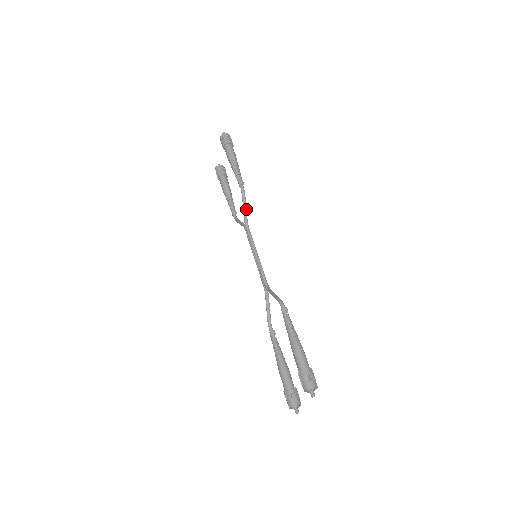
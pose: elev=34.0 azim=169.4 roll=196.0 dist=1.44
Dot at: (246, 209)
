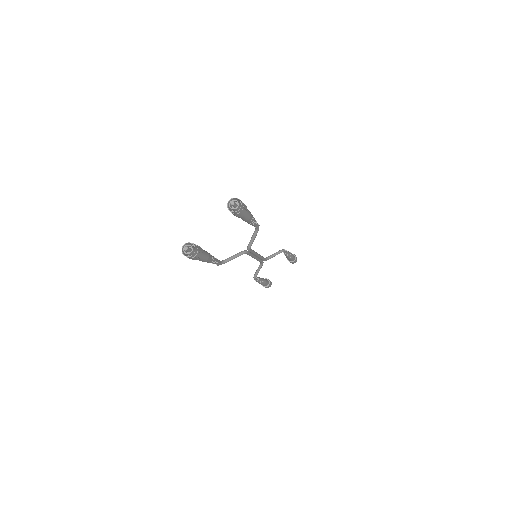
Dot at: (274, 255)
